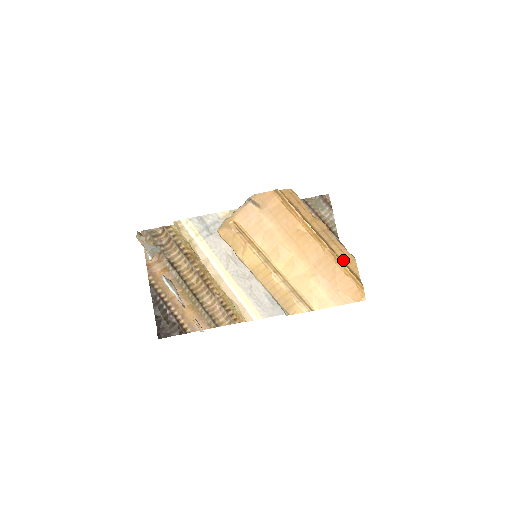
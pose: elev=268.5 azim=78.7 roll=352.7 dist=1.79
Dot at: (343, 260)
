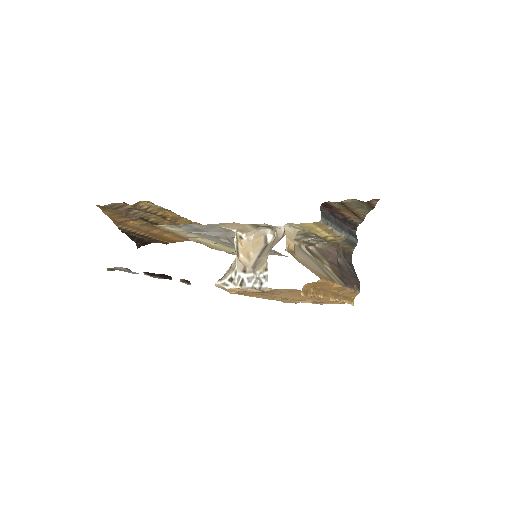
Dot at: (346, 296)
